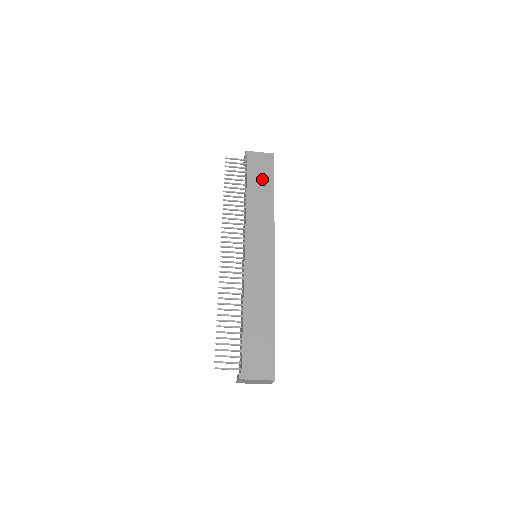
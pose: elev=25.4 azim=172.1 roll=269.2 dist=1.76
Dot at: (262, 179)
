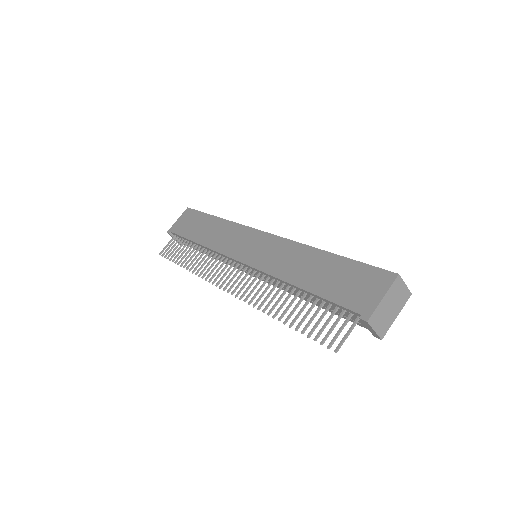
Dot at: (197, 224)
